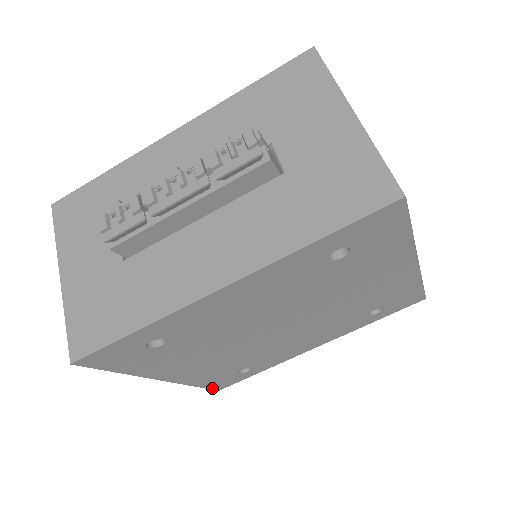
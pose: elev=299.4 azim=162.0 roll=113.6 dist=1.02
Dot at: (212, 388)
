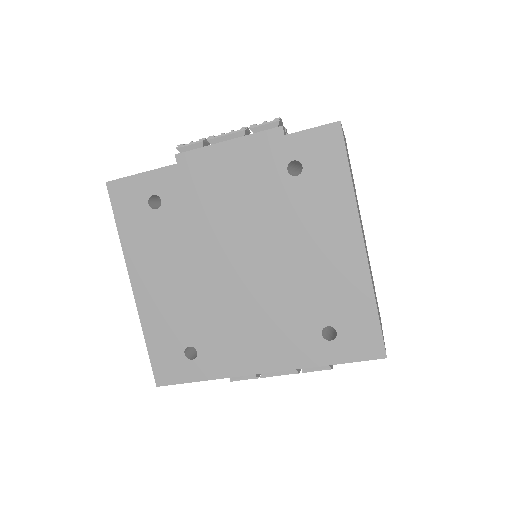
Dot at: (154, 369)
